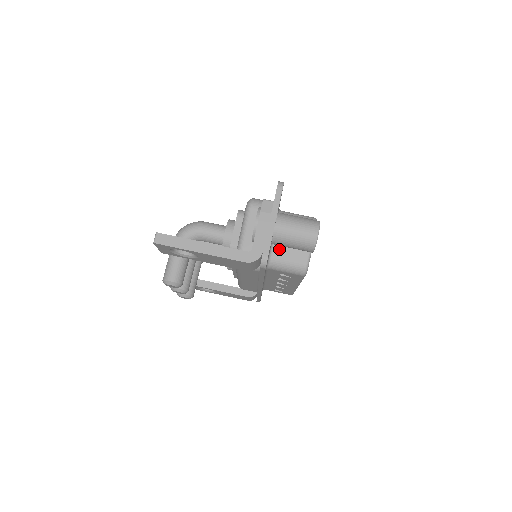
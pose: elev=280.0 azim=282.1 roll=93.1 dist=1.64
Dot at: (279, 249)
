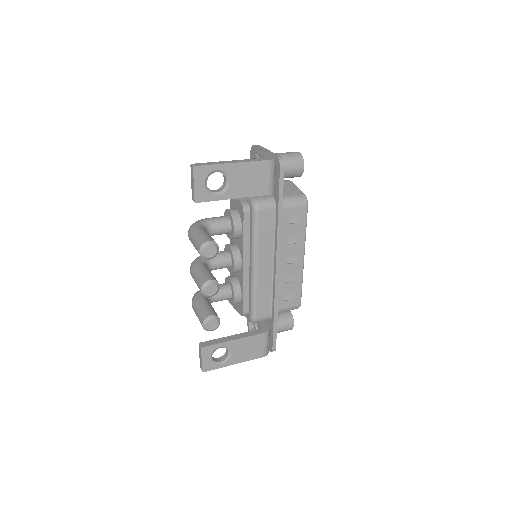
Dot at: occluded
